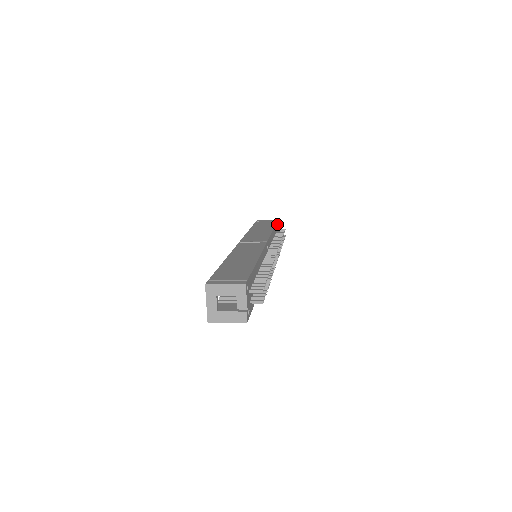
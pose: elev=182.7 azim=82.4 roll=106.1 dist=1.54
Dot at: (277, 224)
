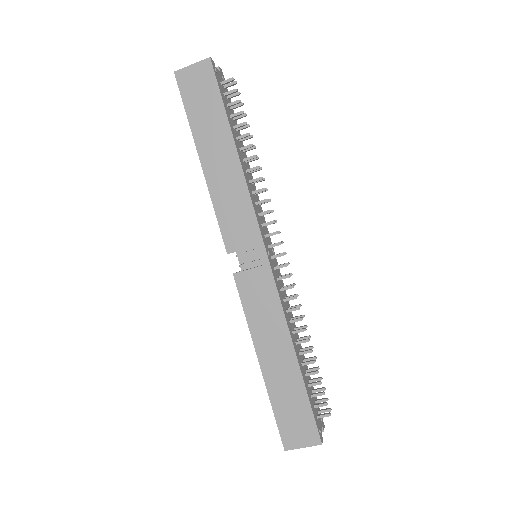
Dot at: occluded
